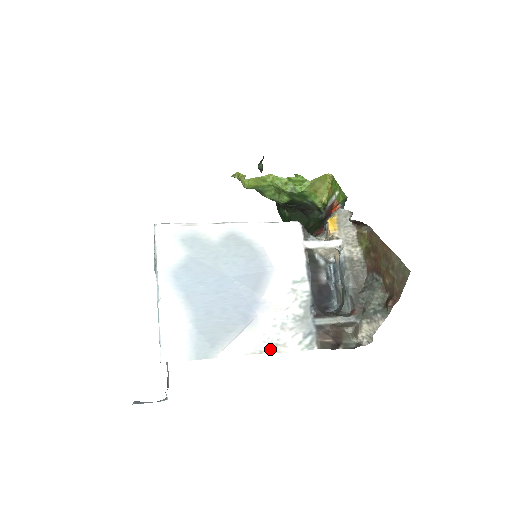
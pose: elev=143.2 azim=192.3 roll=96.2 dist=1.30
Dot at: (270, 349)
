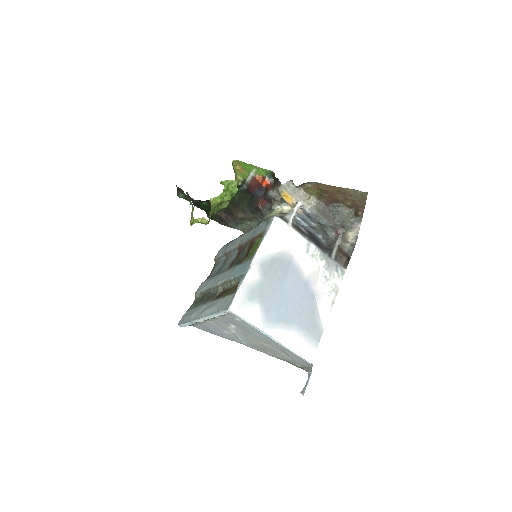
Dot at: (334, 296)
